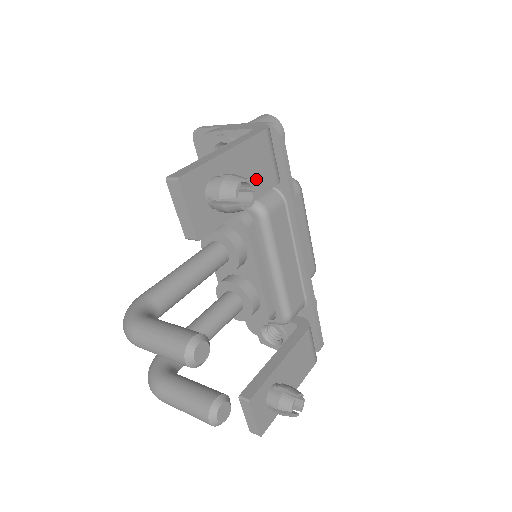
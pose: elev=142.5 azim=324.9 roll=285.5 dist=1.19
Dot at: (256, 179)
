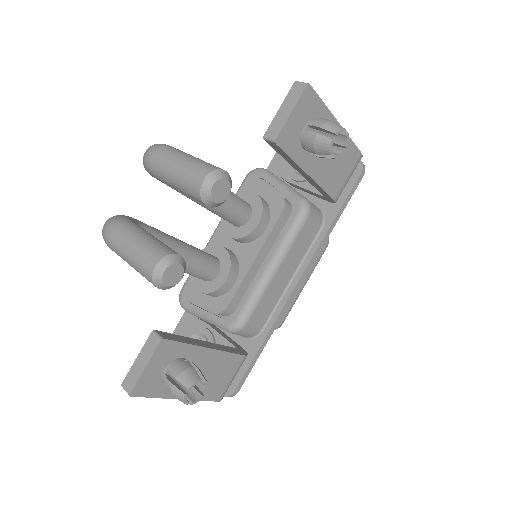
Dot at: (331, 172)
